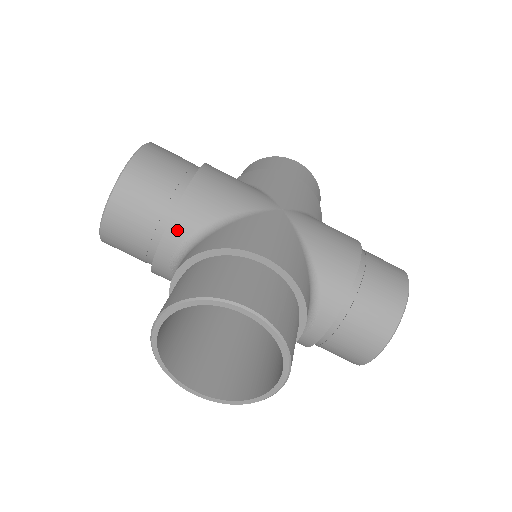
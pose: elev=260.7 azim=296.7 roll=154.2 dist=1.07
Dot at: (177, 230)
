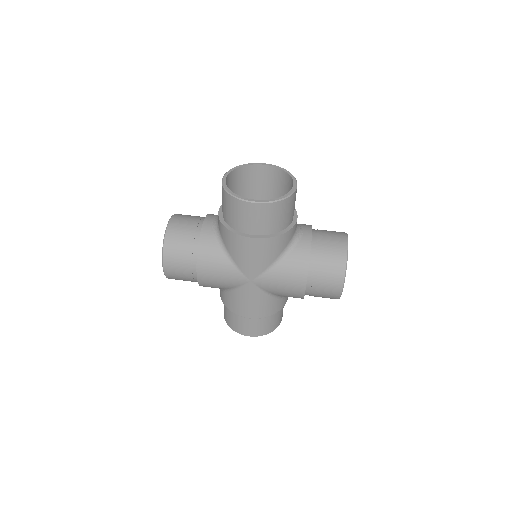
Dot at: (213, 215)
